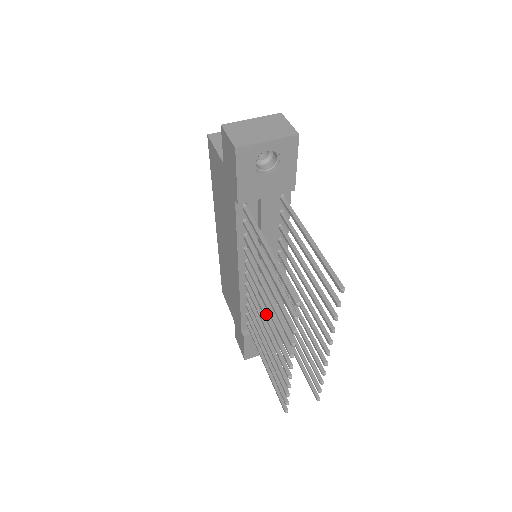
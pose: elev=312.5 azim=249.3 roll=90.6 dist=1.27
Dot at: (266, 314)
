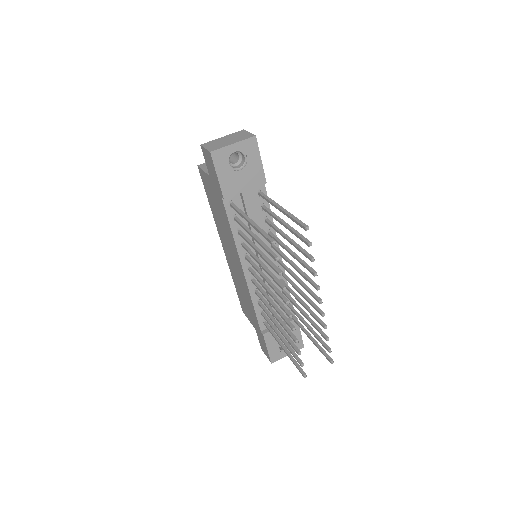
Dot at: (267, 288)
